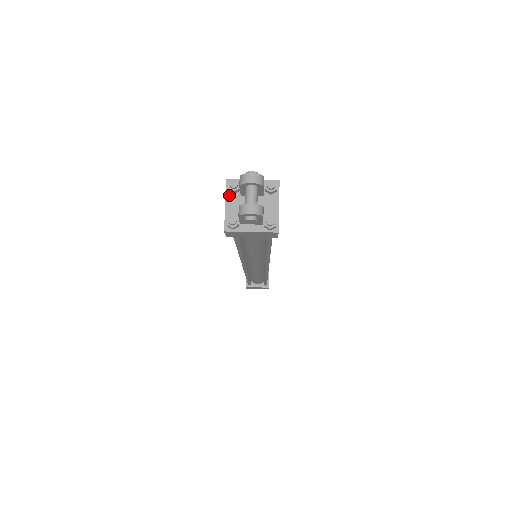
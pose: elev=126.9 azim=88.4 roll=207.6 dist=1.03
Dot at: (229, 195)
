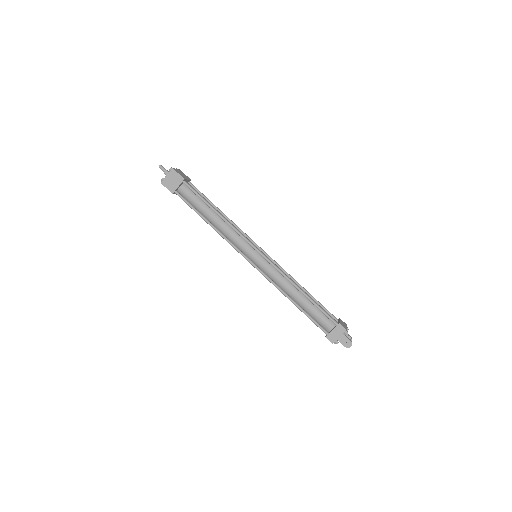
Dot at: occluded
